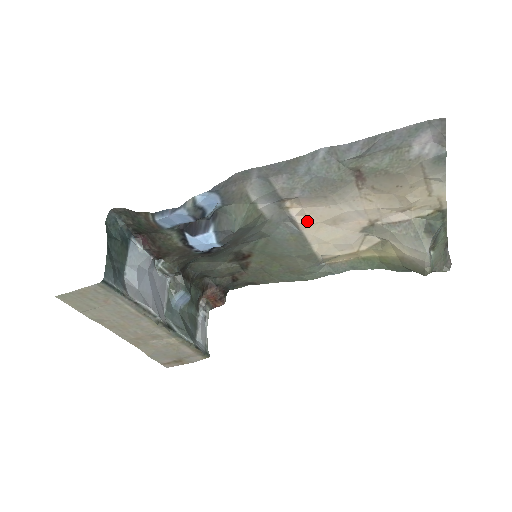
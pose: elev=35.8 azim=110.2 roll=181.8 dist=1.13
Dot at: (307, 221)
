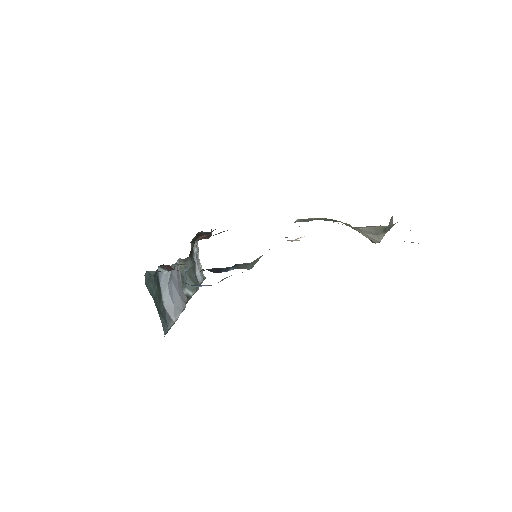
Dot at: occluded
